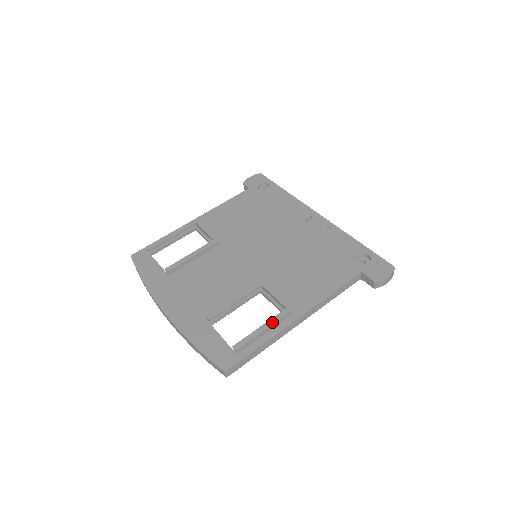
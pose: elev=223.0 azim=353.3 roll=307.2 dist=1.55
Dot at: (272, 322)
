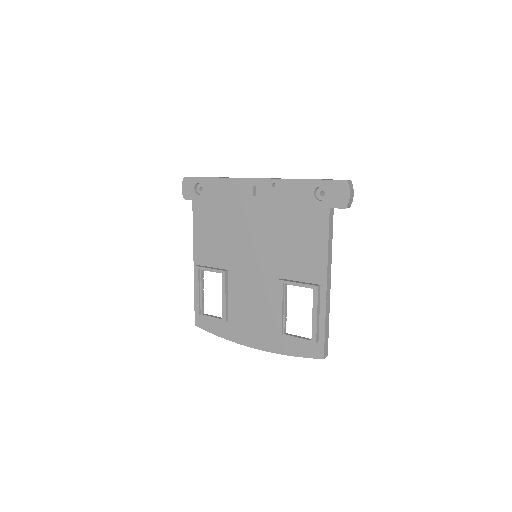
Dot at: (315, 306)
